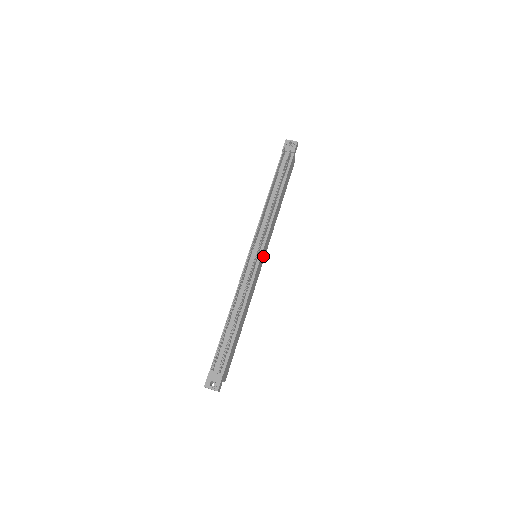
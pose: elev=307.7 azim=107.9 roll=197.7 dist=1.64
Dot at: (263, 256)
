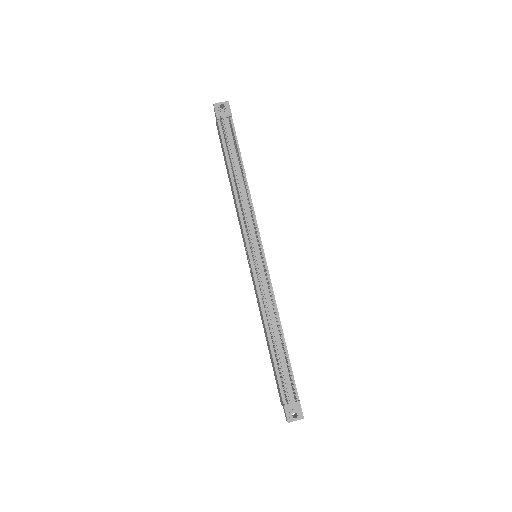
Dot at: occluded
